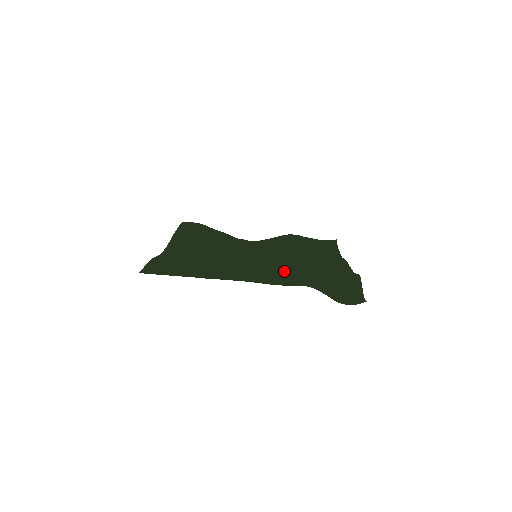
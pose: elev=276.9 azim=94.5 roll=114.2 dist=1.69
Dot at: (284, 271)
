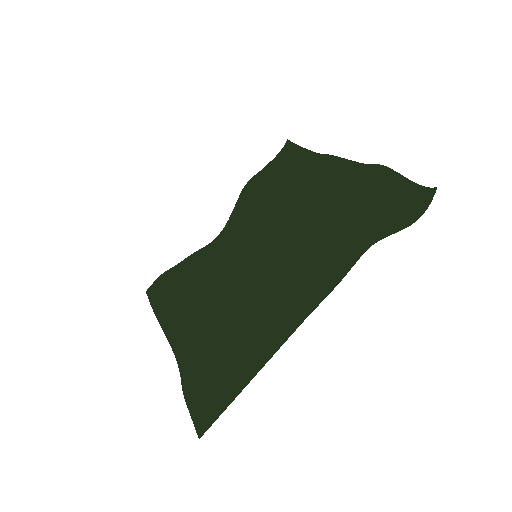
Dot at: (309, 249)
